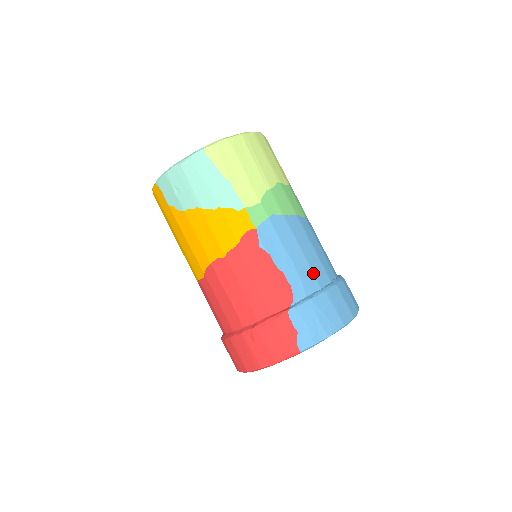
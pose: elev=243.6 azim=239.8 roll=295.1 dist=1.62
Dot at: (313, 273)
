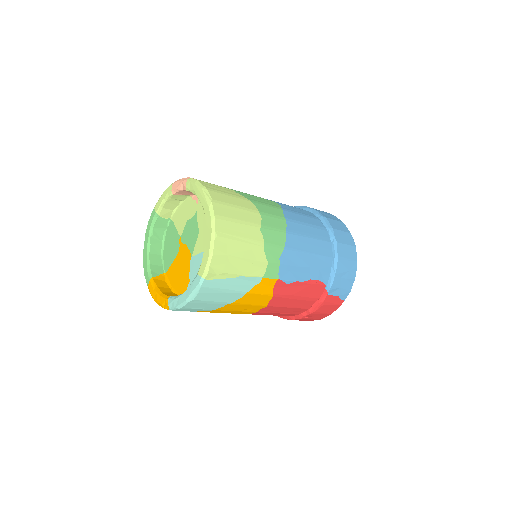
Dot at: (323, 256)
